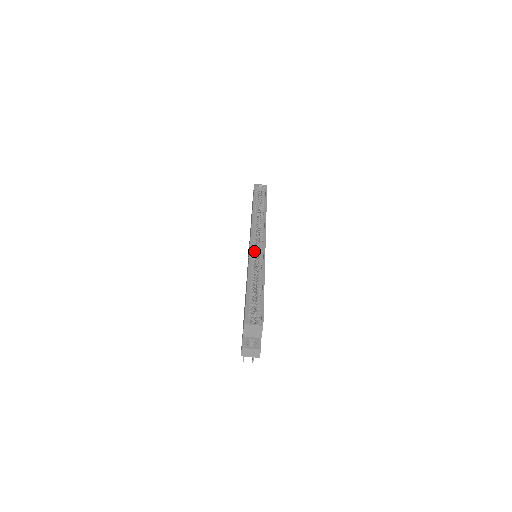
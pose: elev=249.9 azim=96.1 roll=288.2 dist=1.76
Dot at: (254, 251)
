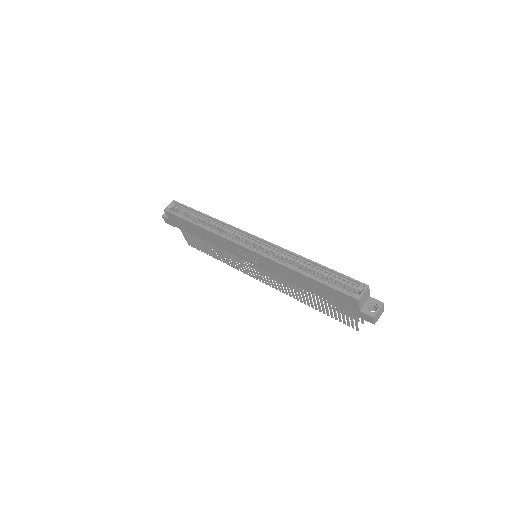
Dot at: (262, 252)
